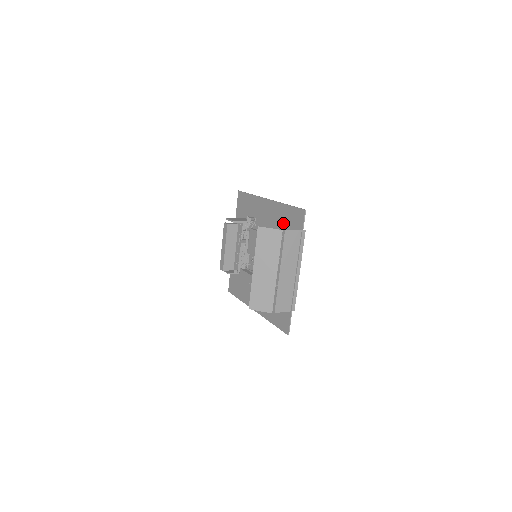
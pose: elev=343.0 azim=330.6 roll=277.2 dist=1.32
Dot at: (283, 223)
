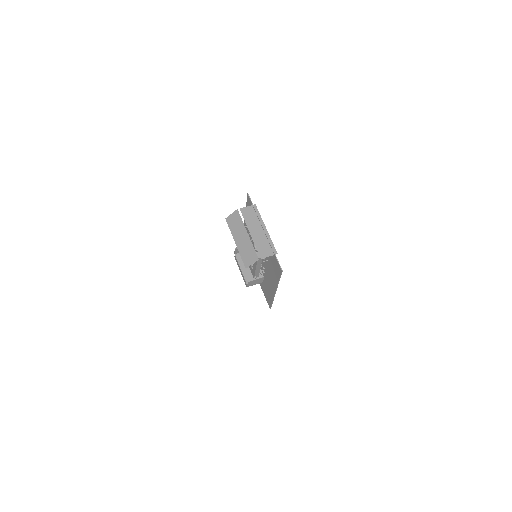
Dot at: occluded
